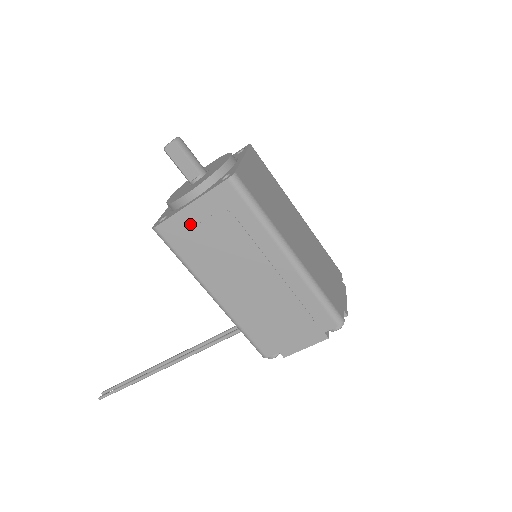
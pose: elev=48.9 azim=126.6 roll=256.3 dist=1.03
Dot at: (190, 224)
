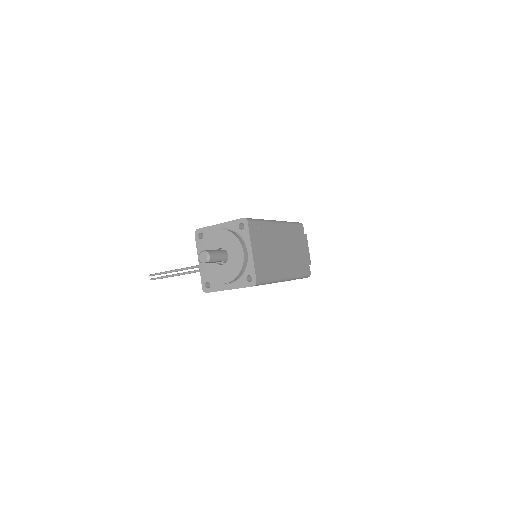
Dot at: occluded
